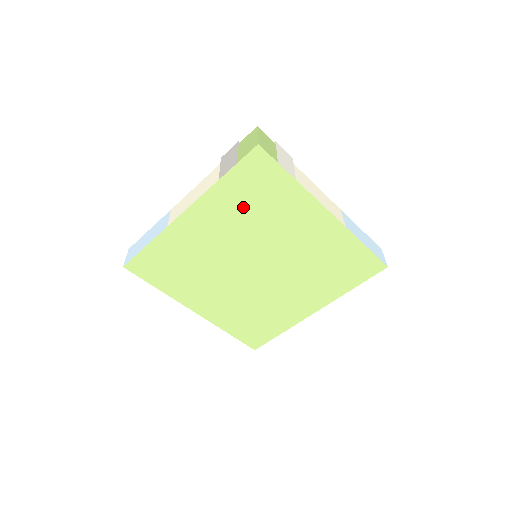
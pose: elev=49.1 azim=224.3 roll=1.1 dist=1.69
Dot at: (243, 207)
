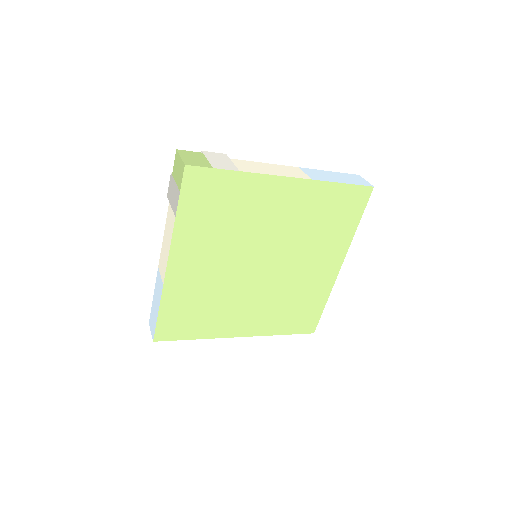
Dot at: (213, 225)
